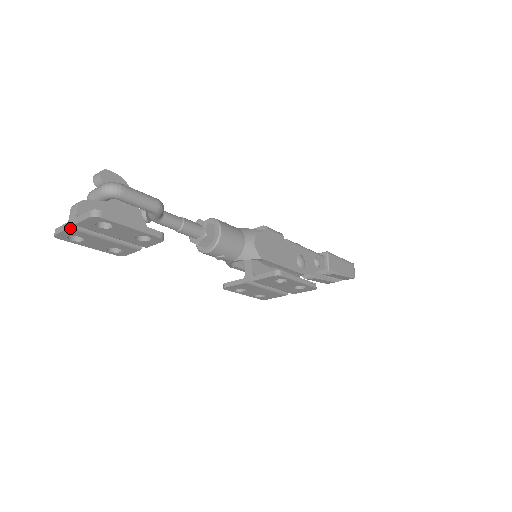
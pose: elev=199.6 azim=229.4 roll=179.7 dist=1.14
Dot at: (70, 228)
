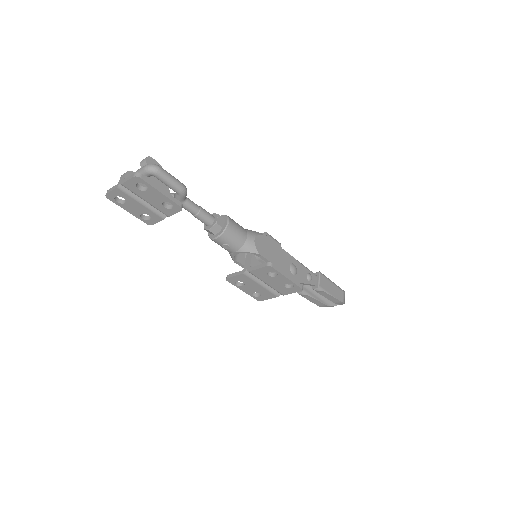
Dot at: (118, 188)
